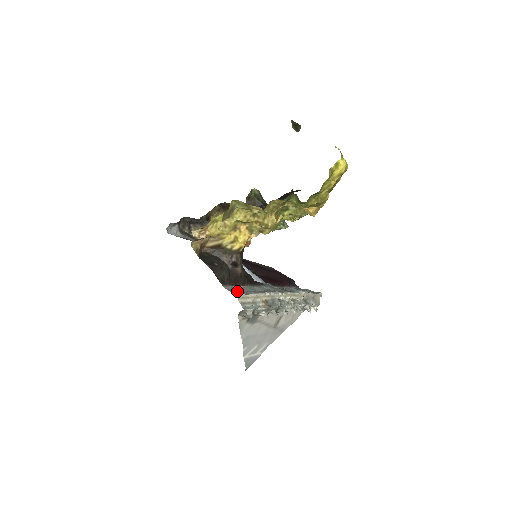
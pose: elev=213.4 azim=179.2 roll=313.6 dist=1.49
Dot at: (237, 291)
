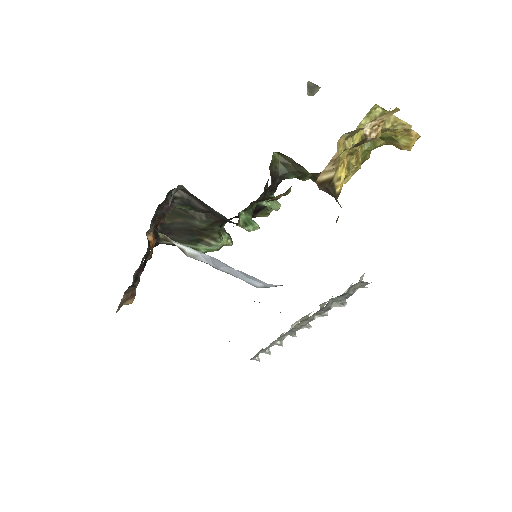
Dot at: occluded
